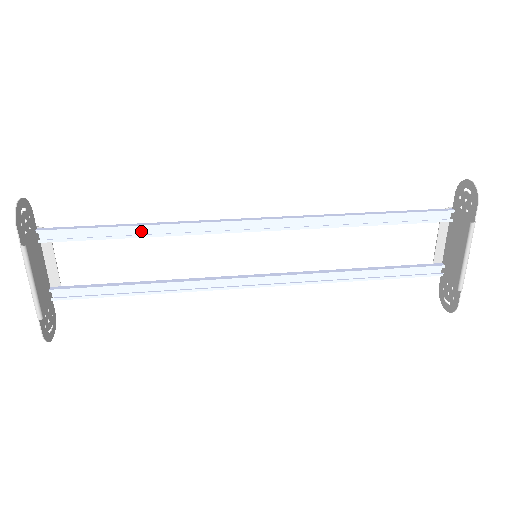
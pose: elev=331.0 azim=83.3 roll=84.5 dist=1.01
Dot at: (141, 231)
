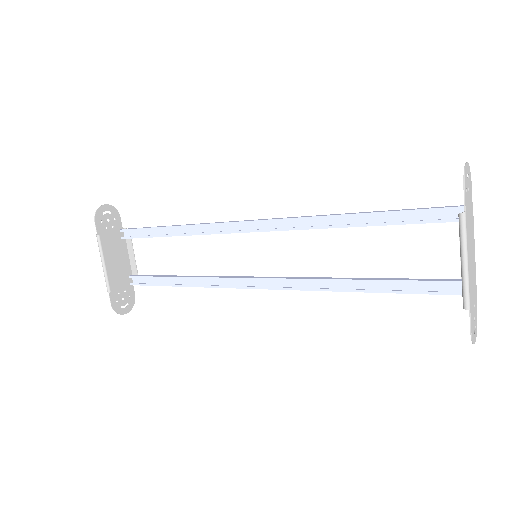
Dot at: (178, 232)
